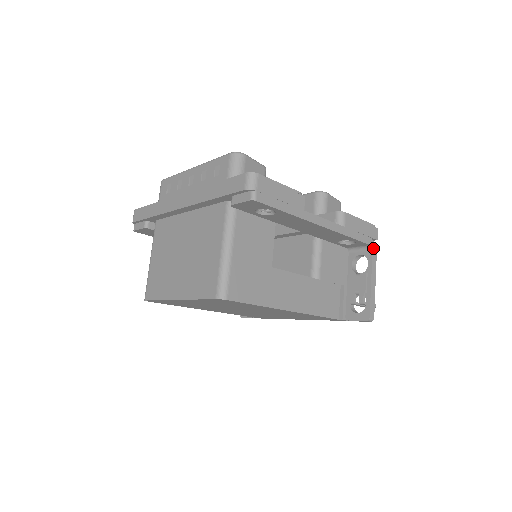
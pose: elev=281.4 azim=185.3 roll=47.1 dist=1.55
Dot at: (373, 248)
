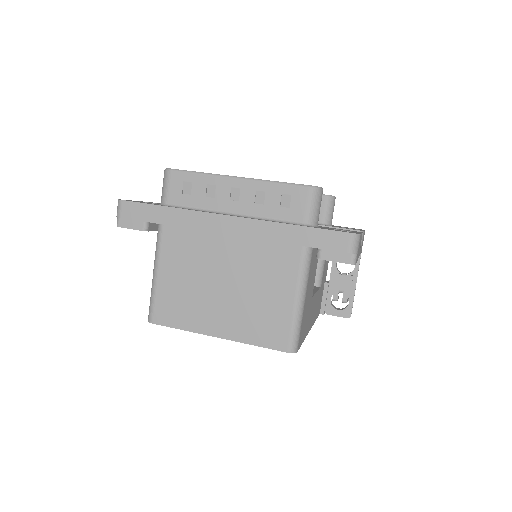
Dot at: (361, 252)
